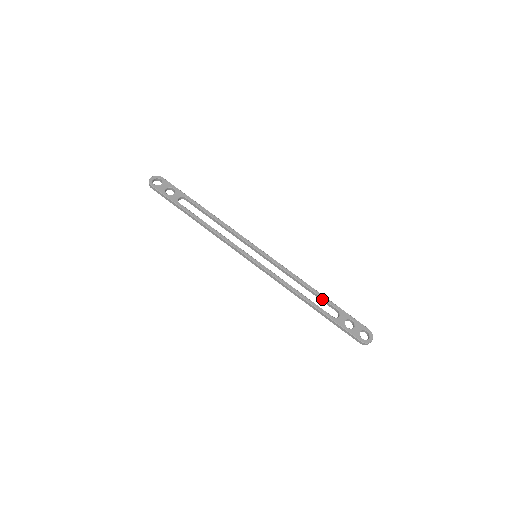
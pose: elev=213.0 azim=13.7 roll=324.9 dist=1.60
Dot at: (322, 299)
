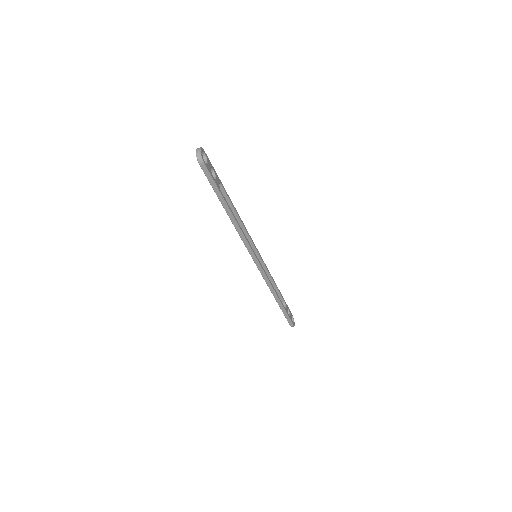
Dot at: (279, 293)
